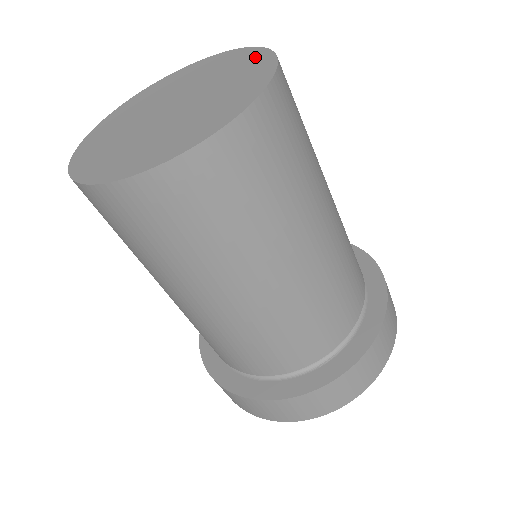
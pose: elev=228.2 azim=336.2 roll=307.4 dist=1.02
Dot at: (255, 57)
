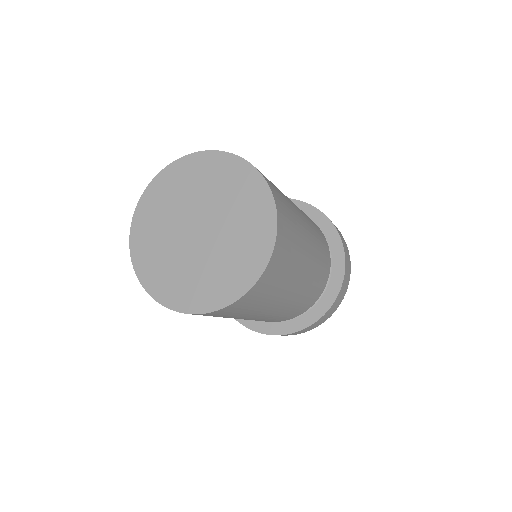
Dot at: (249, 179)
